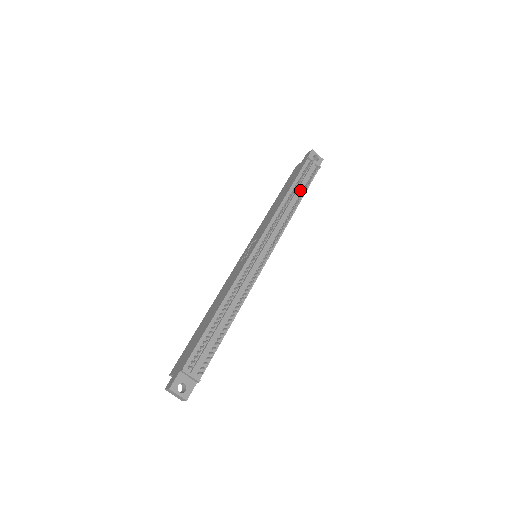
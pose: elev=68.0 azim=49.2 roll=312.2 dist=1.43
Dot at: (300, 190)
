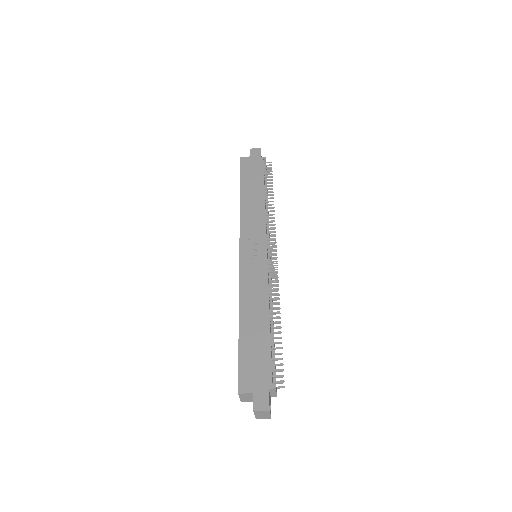
Dot at: (265, 190)
